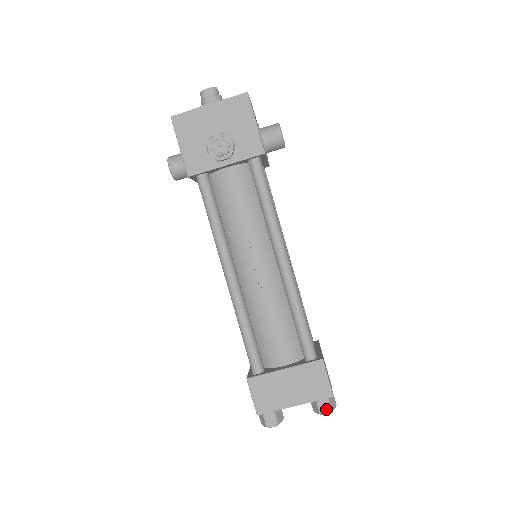
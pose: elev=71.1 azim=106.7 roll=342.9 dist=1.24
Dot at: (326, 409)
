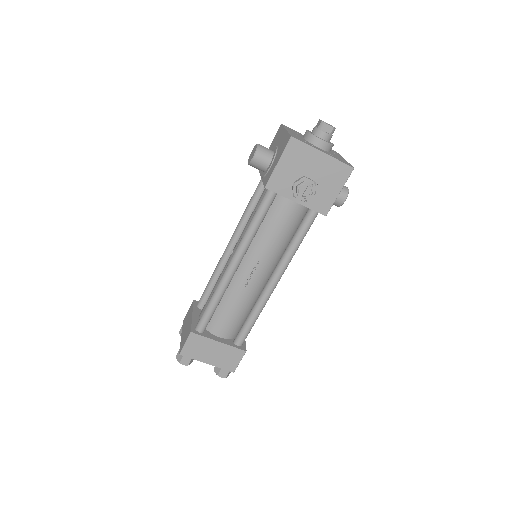
Dot at: (223, 375)
